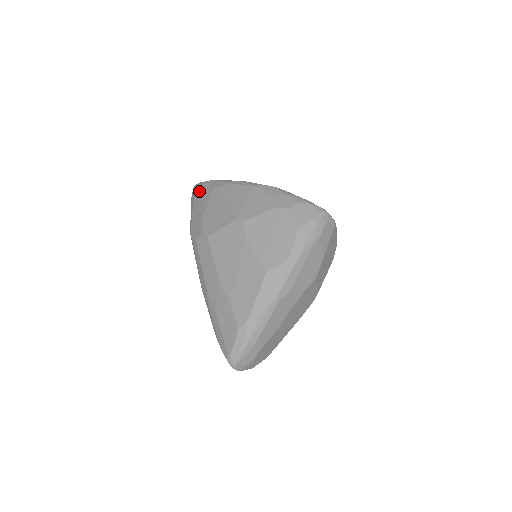
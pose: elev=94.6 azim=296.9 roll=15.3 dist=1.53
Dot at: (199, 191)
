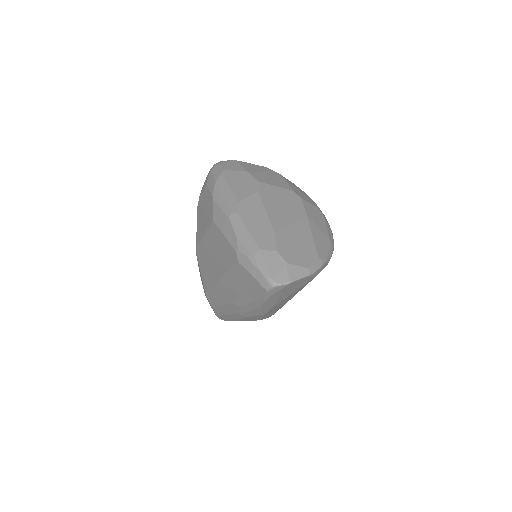
Dot at: occluded
